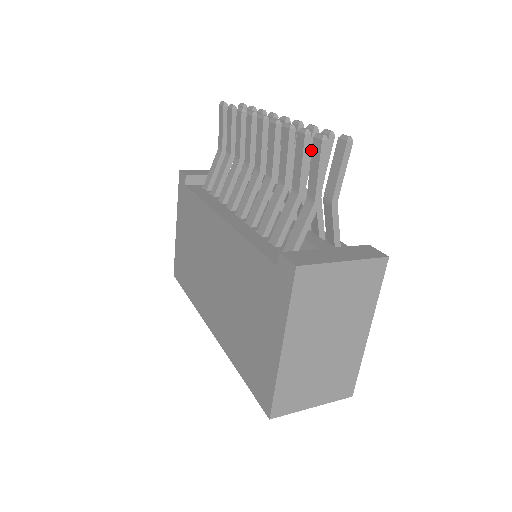
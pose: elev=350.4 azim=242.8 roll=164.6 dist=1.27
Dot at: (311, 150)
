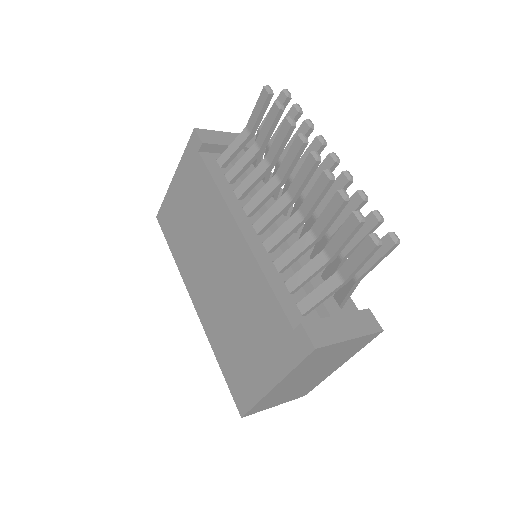
Dot at: occluded
